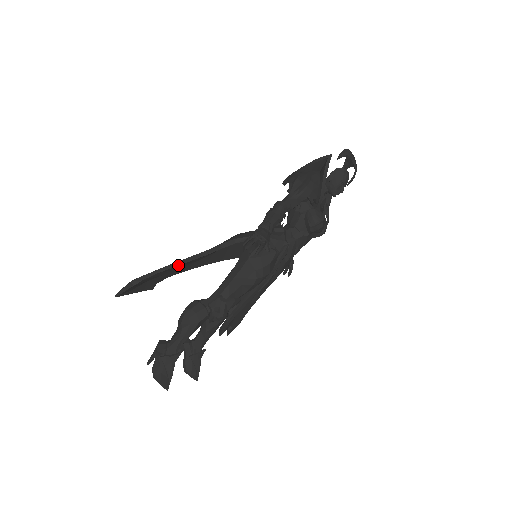
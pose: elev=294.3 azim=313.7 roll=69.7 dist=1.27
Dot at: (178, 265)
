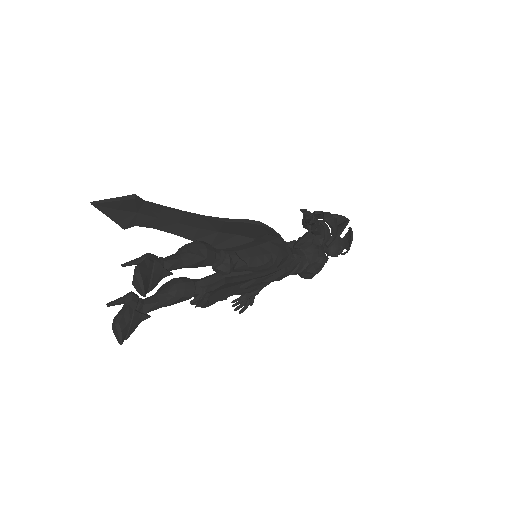
Dot at: (188, 214)
